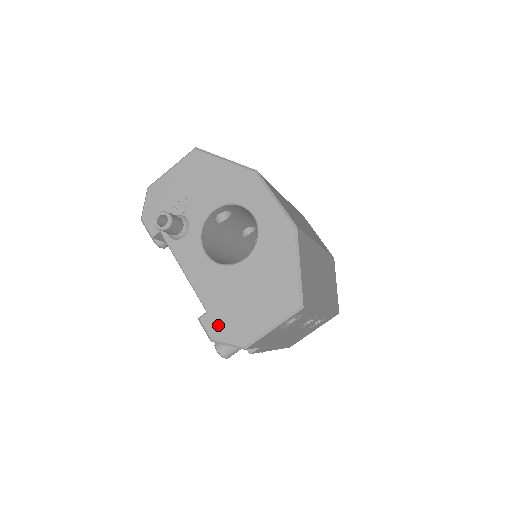
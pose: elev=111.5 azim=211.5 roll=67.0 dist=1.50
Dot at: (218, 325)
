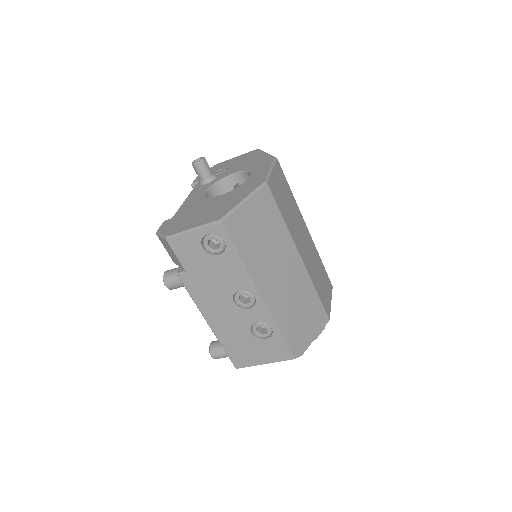
Dot at: (169, 224)
